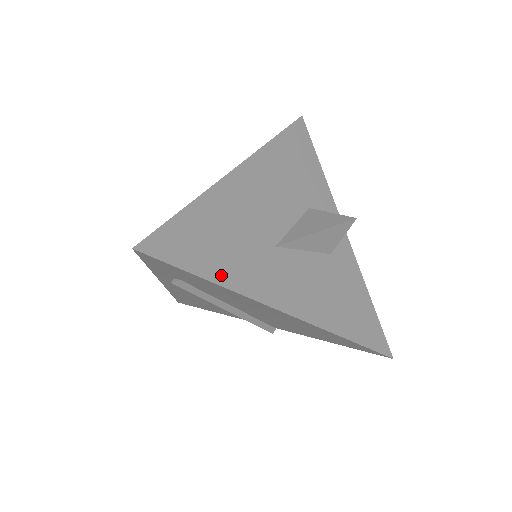
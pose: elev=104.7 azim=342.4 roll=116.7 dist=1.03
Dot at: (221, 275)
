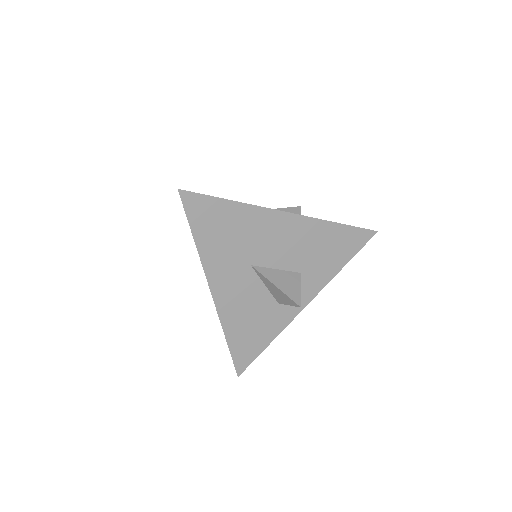
Dot at: (203, 243)
